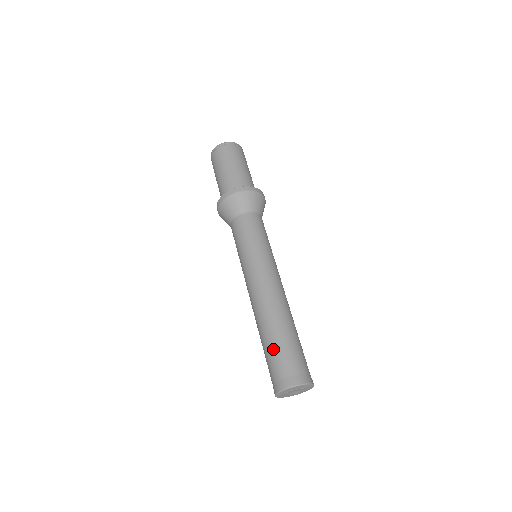
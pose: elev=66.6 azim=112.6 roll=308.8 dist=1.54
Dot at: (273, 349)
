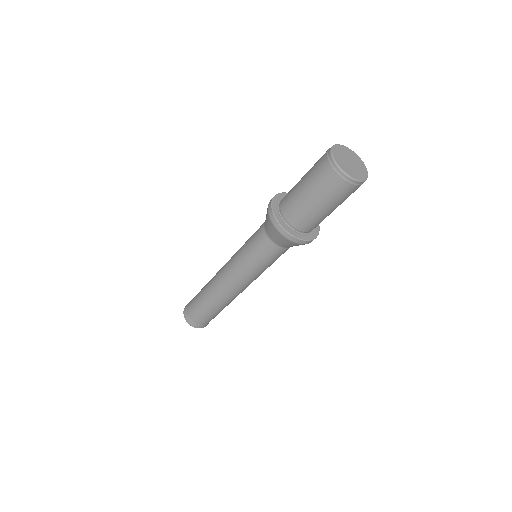
Dot at: (208, 315)
